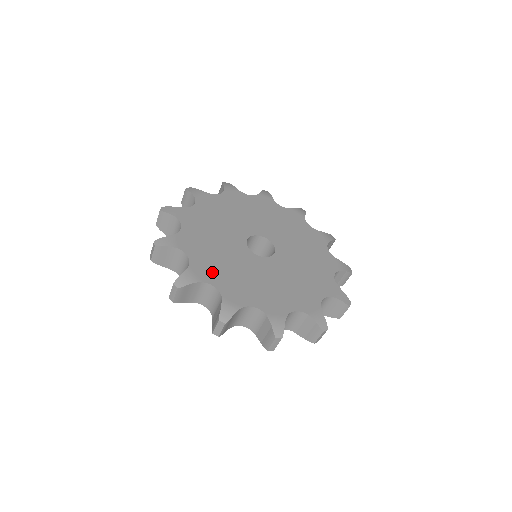
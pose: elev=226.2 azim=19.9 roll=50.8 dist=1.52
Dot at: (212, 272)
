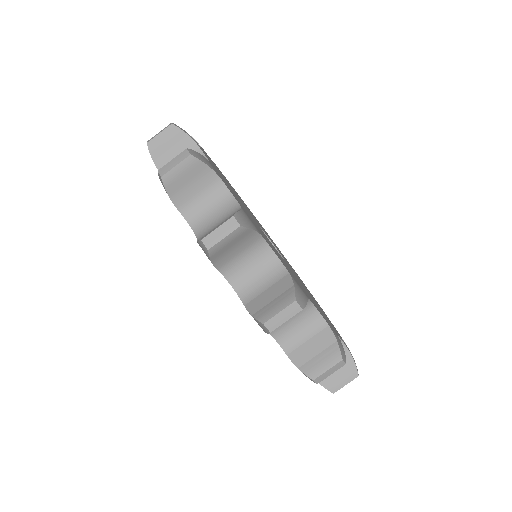
Dot at: occluded
